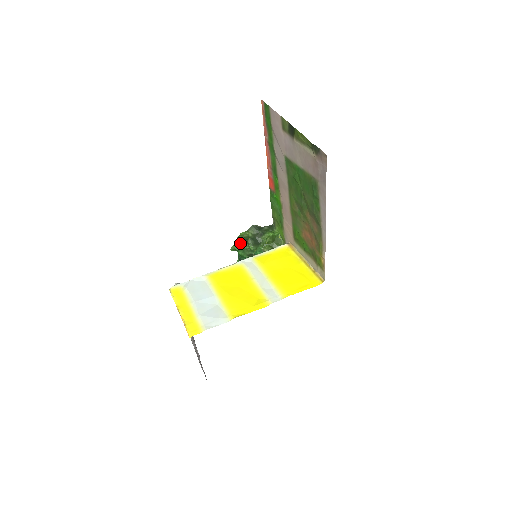
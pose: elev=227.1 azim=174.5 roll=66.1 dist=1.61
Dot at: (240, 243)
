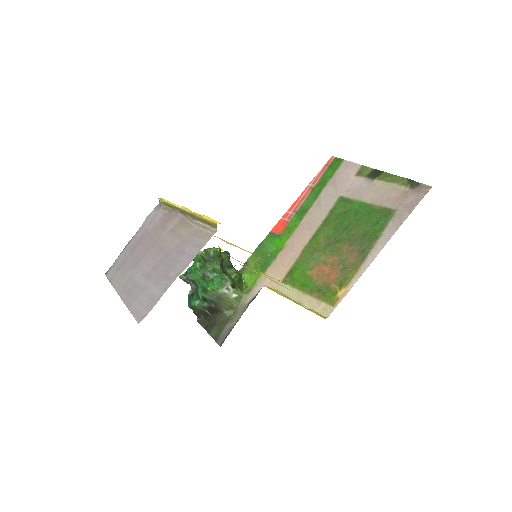
Dot at: (204, 257)
